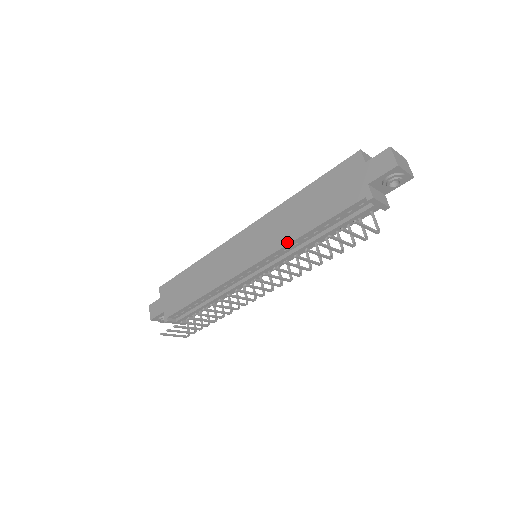
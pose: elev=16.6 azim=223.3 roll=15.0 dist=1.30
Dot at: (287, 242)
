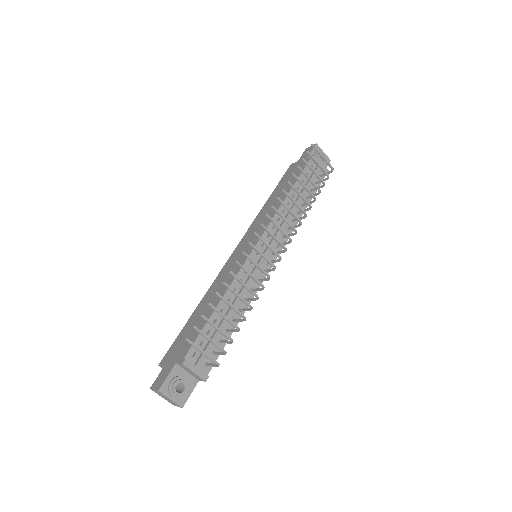
Dot at: occluded
